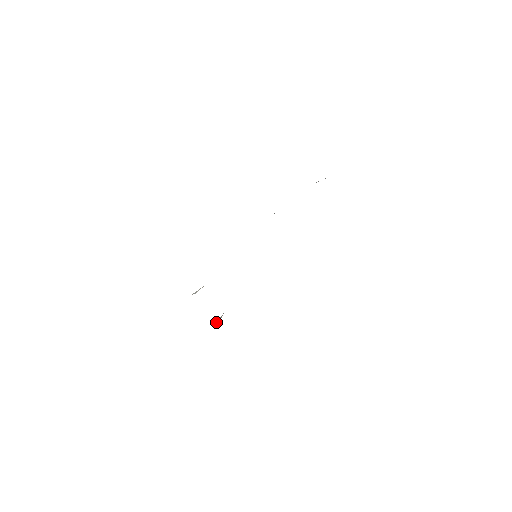
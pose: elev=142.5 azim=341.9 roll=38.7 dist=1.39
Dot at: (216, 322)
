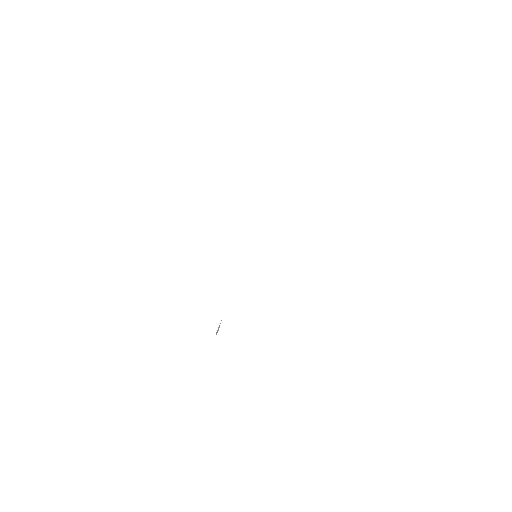
Dot at: occluded
